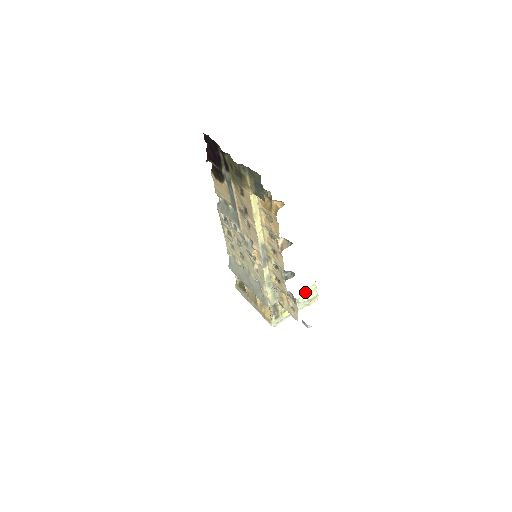
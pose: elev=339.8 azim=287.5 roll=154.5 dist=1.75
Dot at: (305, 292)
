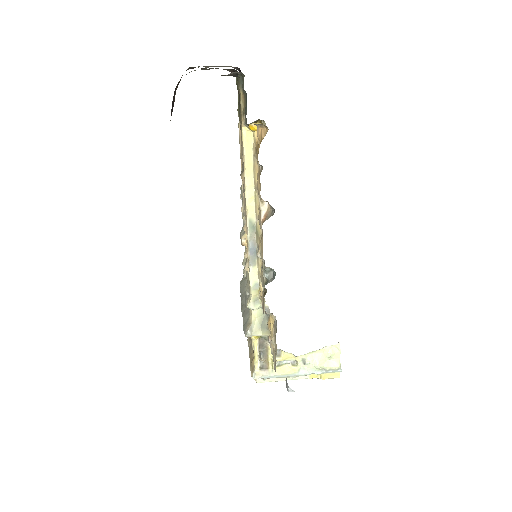
Dot at: (319, 351)
